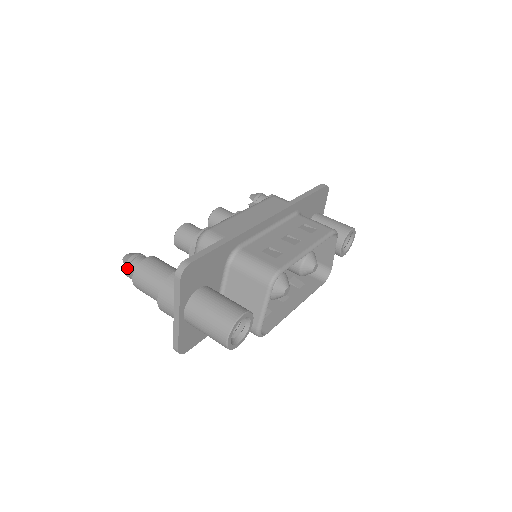
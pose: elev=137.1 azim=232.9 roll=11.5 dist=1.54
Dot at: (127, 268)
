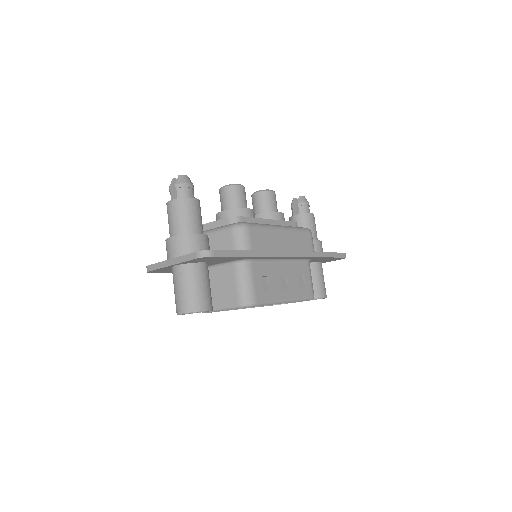
Dot at: (175, 182)
